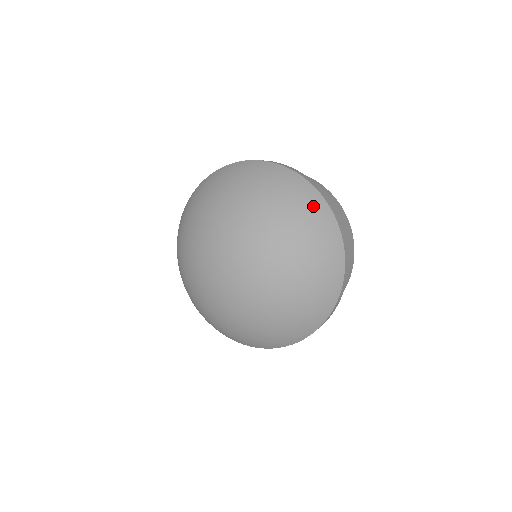
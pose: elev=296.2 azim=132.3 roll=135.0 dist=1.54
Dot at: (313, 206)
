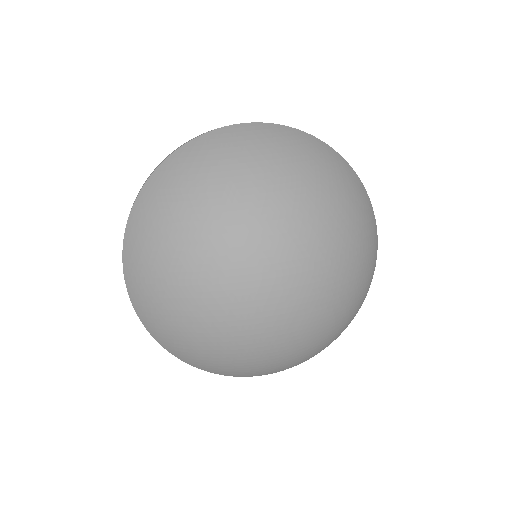
Dot at: (370, 280)
